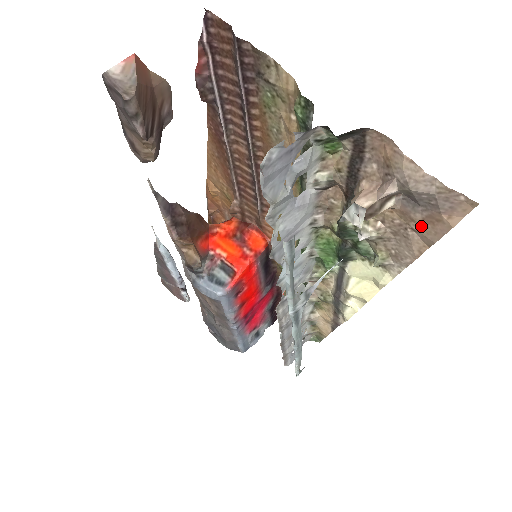
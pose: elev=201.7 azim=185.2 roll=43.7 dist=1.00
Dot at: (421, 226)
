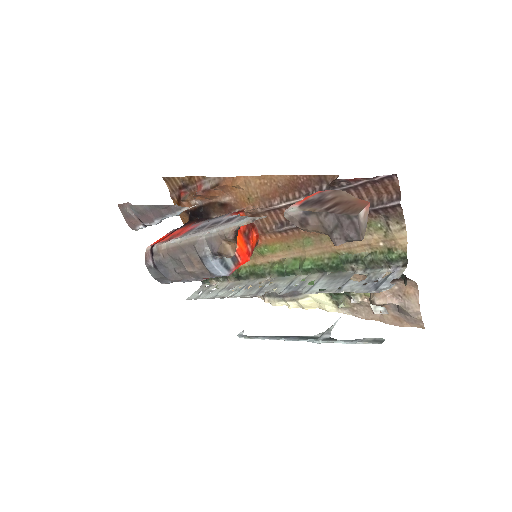
Dot at: (388, 316)
